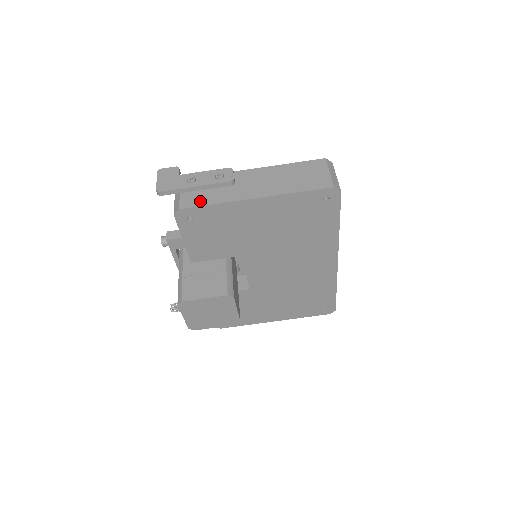
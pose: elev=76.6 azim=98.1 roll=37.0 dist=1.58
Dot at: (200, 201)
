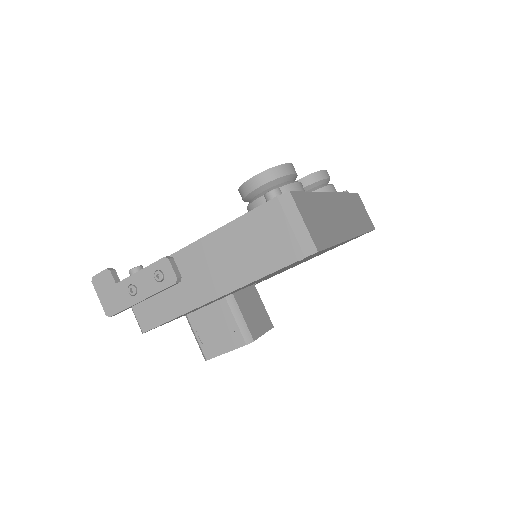
Dot at: (158, 317)
